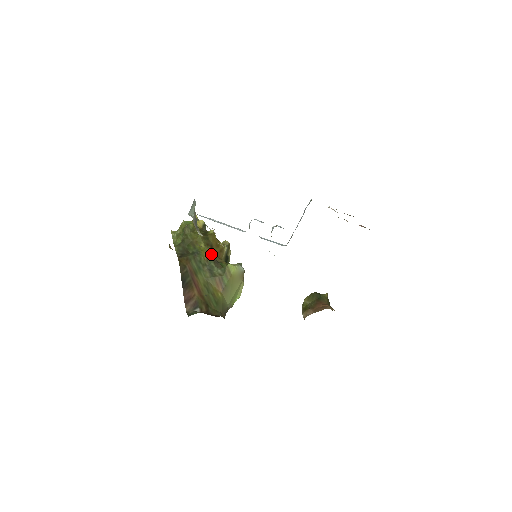
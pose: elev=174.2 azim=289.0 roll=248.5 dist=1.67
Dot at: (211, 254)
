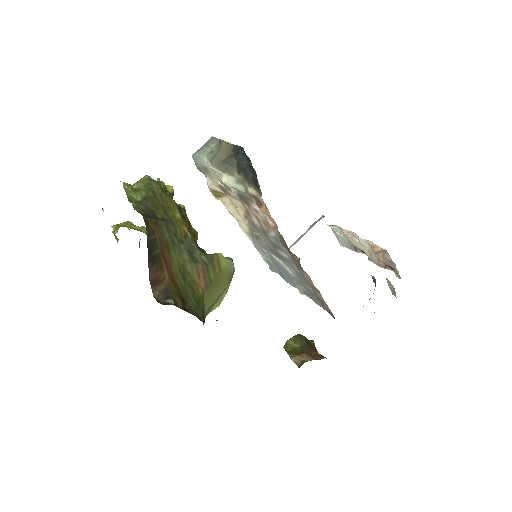
Dot at: (189, 231)
